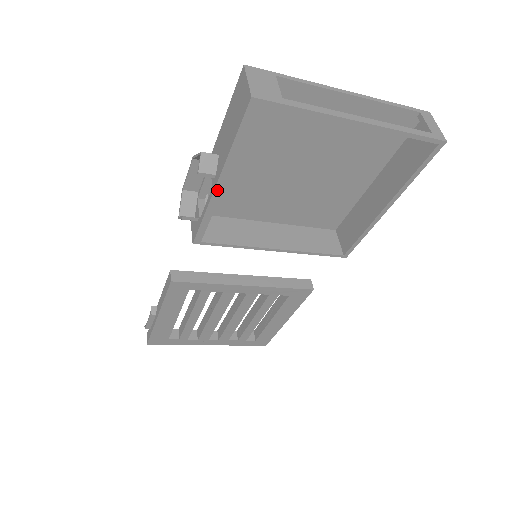
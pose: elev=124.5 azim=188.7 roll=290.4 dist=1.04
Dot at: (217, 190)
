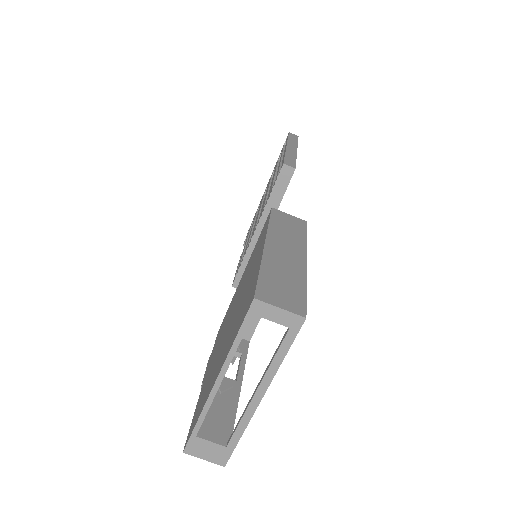
Dot at: (240, 388)
